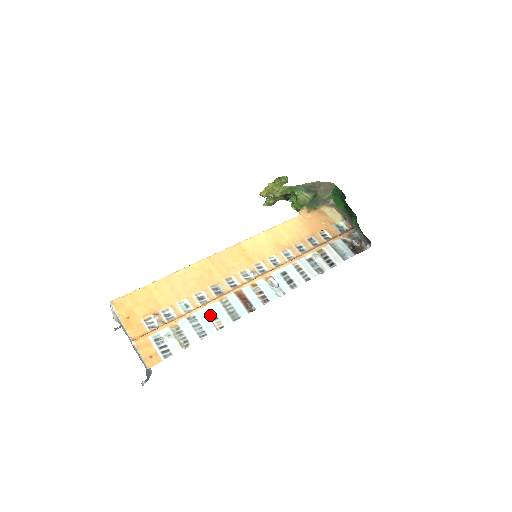
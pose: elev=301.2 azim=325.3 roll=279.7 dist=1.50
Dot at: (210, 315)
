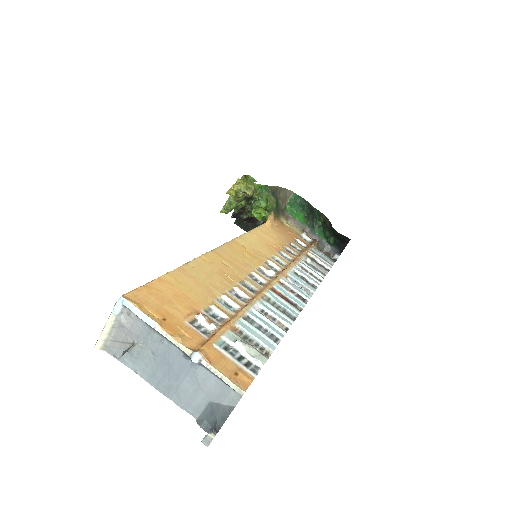
Dot at: (264, 315)
